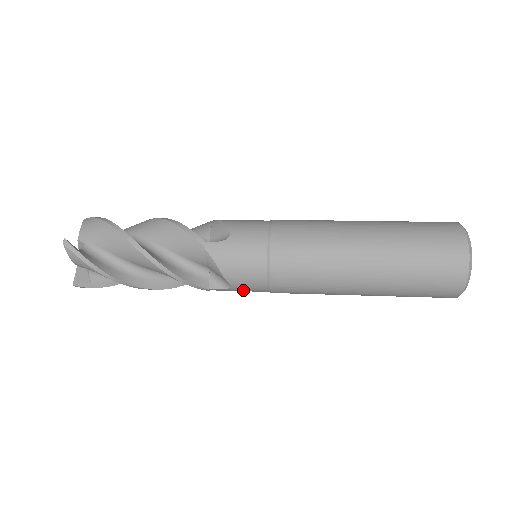
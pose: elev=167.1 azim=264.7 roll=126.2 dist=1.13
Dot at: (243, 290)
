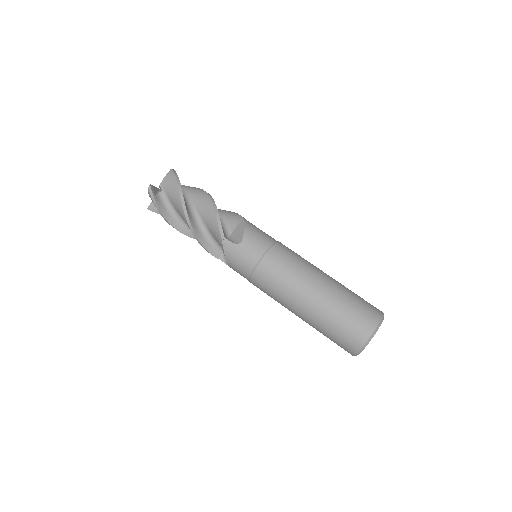
Dot at: occluded
